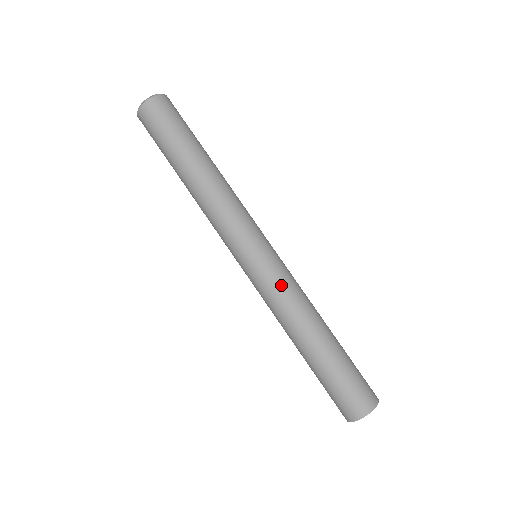
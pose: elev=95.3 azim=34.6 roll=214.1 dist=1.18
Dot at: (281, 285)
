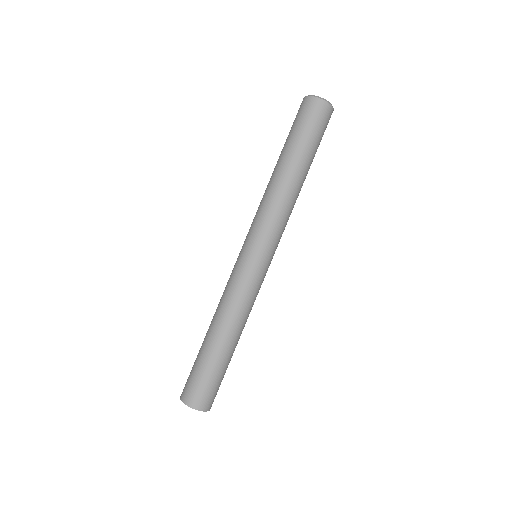
Dot at: (242, 287)
